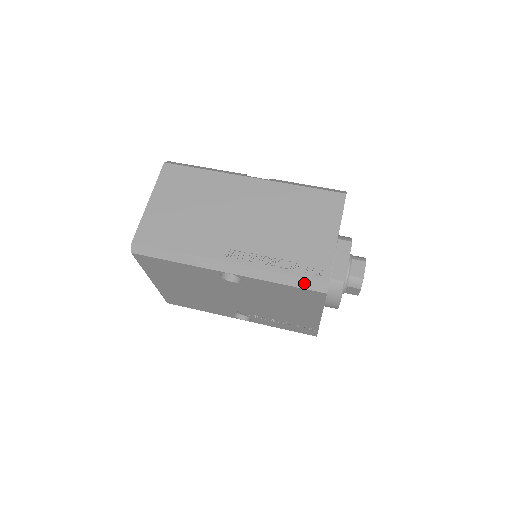
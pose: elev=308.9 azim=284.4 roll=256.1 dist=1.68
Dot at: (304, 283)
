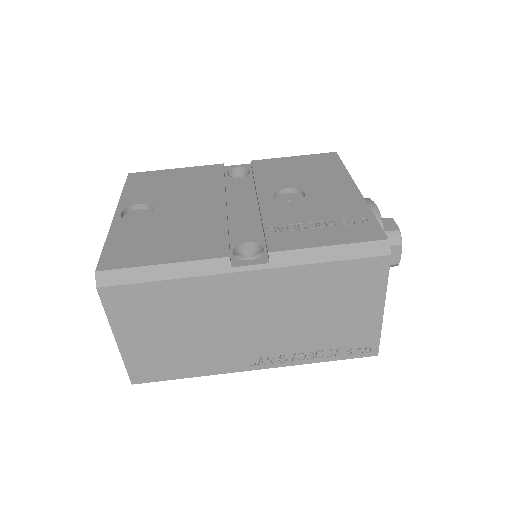
Dot at: (349, 358)
